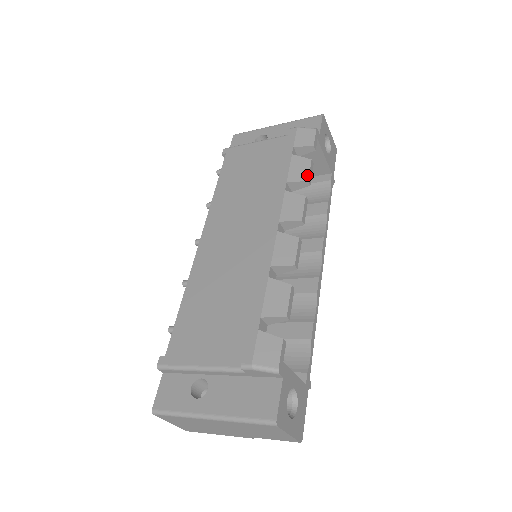
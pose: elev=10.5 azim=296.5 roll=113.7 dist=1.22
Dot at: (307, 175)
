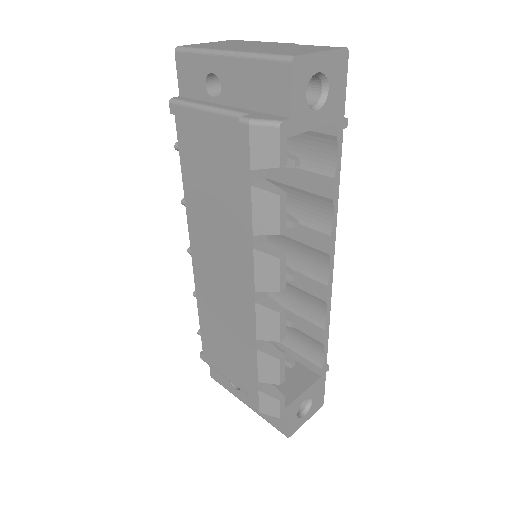
Dot at: (277, 225)
